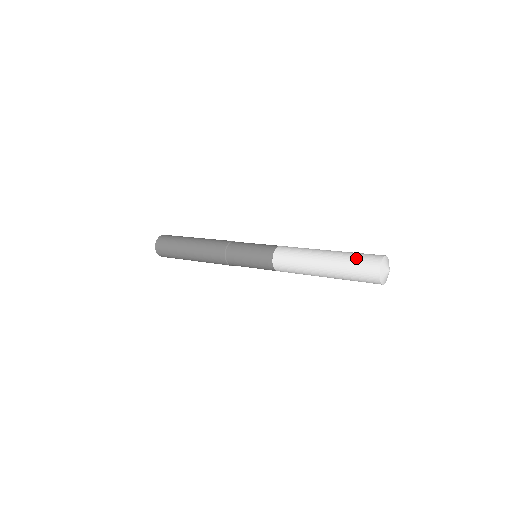
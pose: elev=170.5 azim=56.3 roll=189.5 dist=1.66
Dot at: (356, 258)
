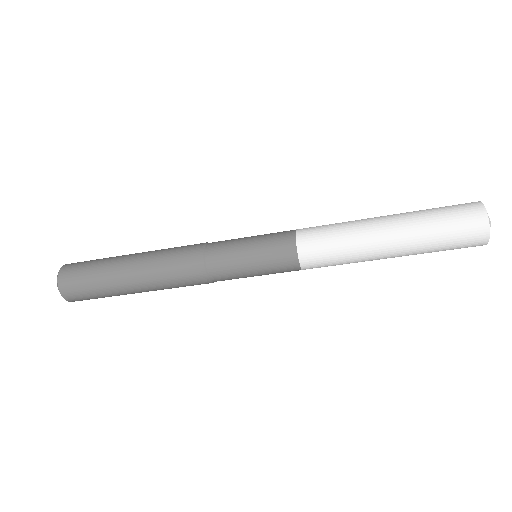
Dot at: (443, 218)
